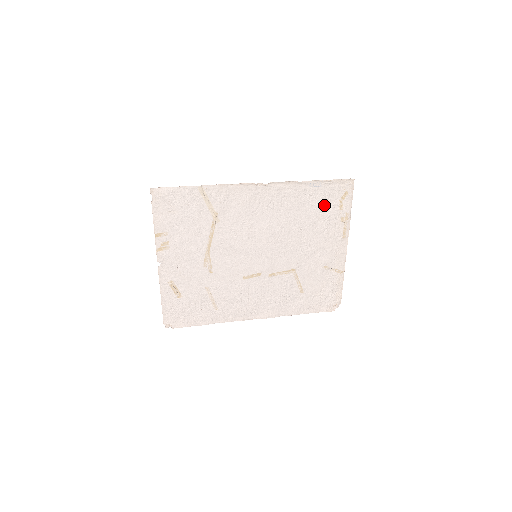
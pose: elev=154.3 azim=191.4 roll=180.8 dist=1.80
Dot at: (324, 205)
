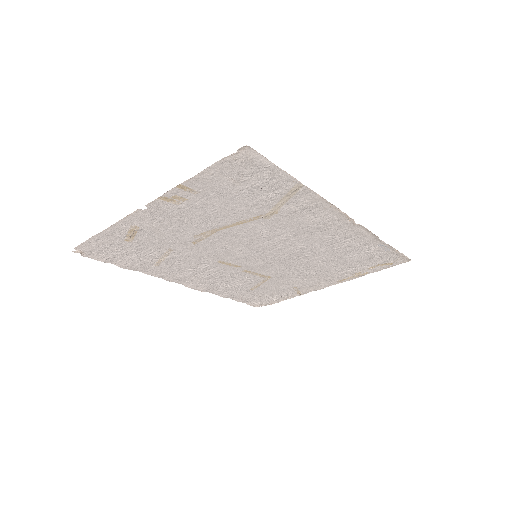
Dot at: (365, 260)
